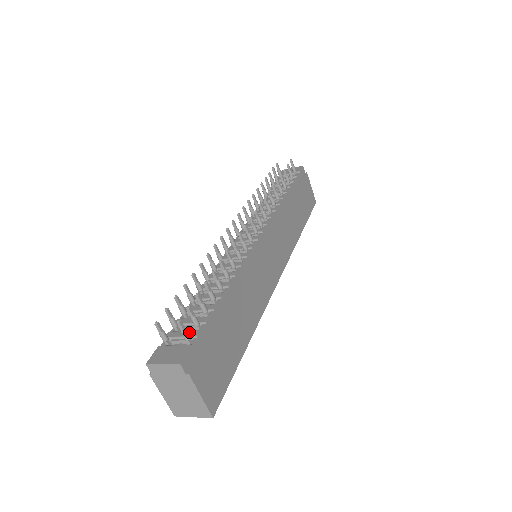
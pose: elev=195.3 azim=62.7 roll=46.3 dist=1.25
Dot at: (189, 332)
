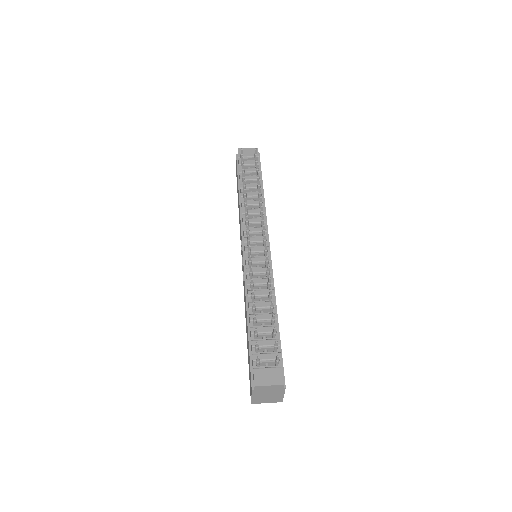
Dot at: (272, 355)
